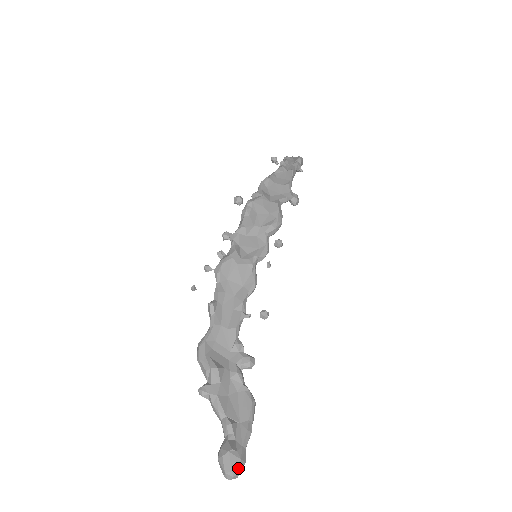
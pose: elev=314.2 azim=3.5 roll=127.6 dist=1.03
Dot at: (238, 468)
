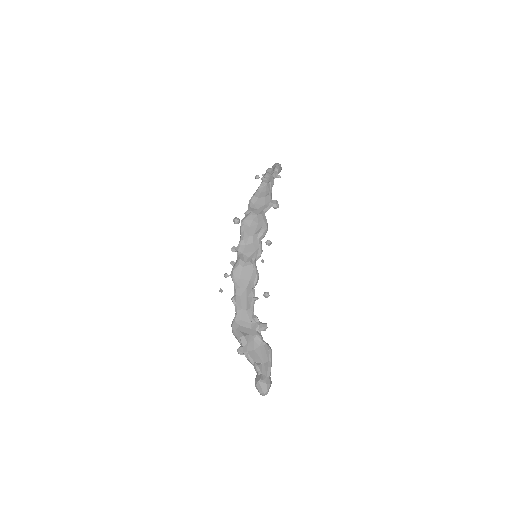
Dot at: (266, 388)
